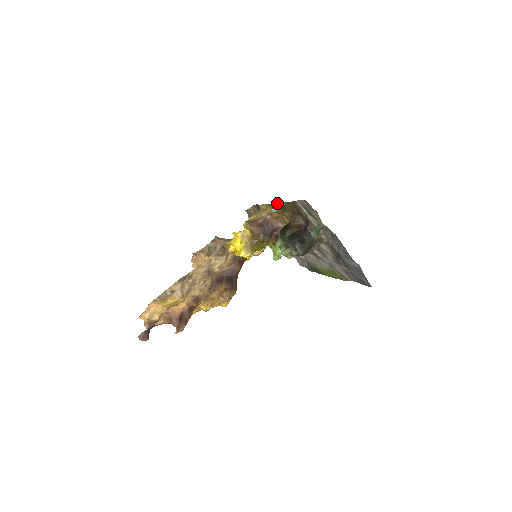
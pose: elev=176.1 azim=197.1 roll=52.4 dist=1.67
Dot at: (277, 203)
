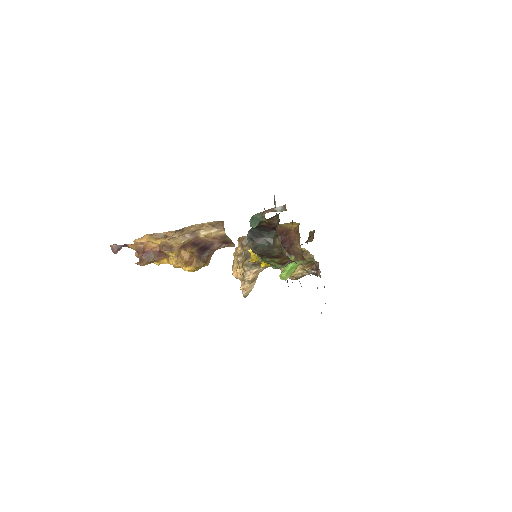
Dot at: occluded
